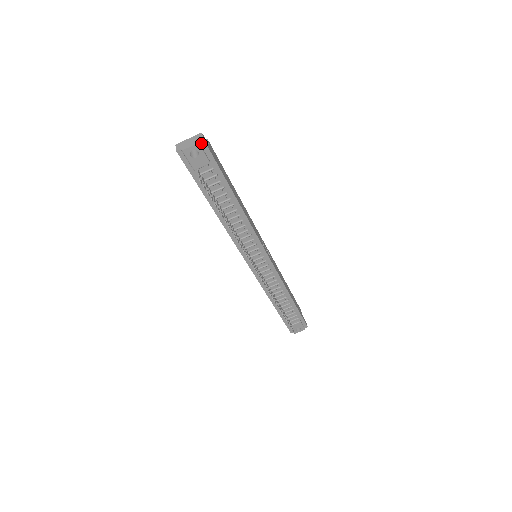
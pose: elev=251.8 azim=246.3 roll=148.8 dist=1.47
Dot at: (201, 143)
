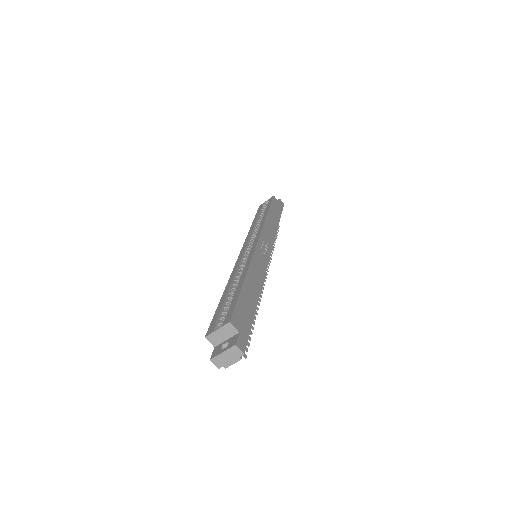
Dot at: (241, 354)
